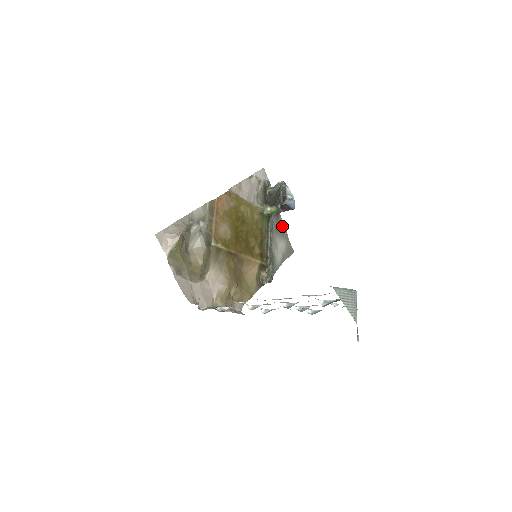
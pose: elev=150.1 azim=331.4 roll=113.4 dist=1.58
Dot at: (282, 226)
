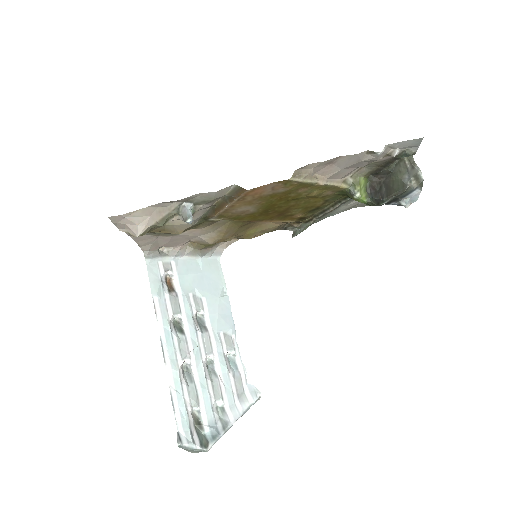
Dot at: occluded
